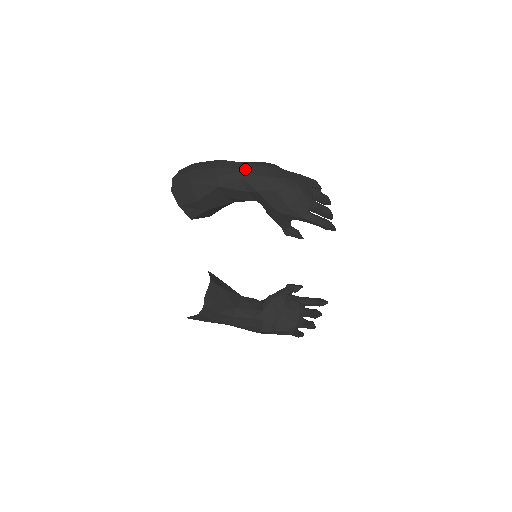
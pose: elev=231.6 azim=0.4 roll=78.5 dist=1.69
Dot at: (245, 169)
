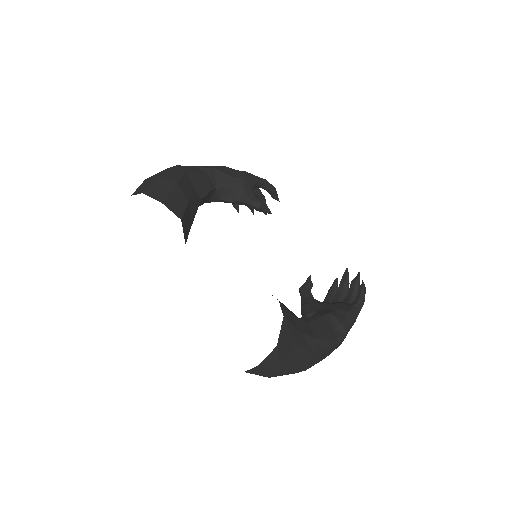
Dot at: occluded
